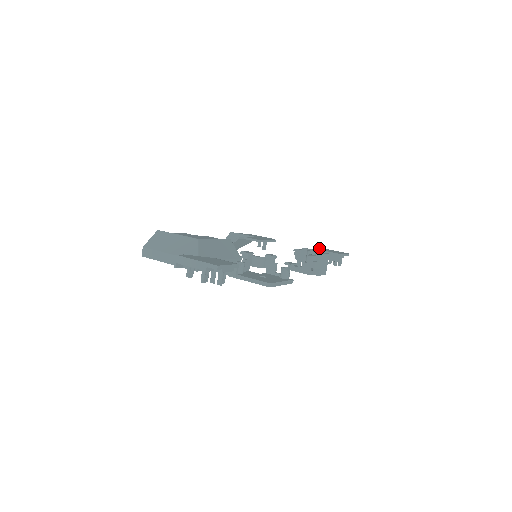
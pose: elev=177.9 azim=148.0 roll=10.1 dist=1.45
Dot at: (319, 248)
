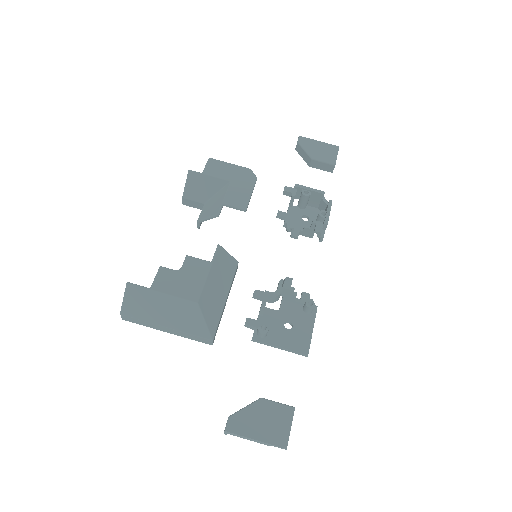
Dot at: (301, 145)
